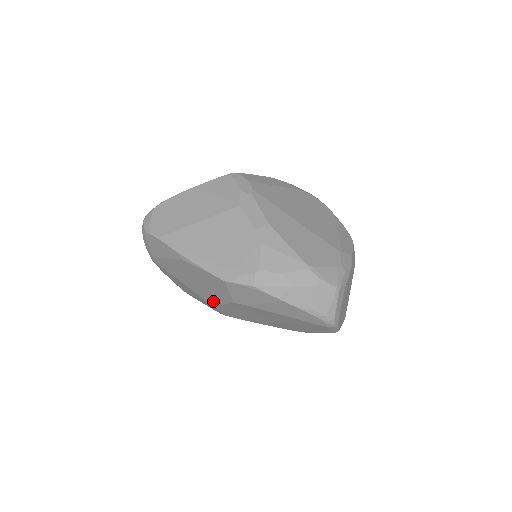
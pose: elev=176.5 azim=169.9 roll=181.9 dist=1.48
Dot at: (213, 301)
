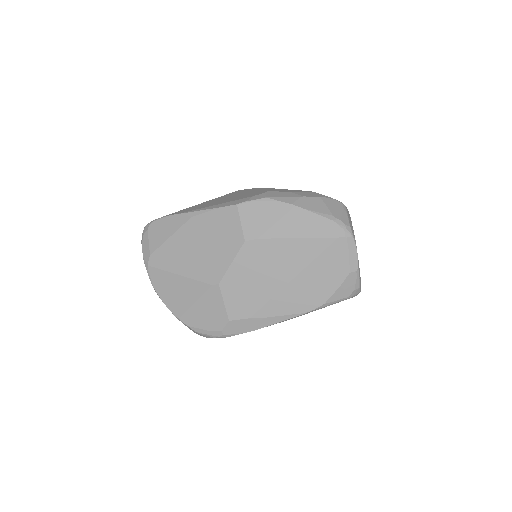
Dot at: (219, 272)
